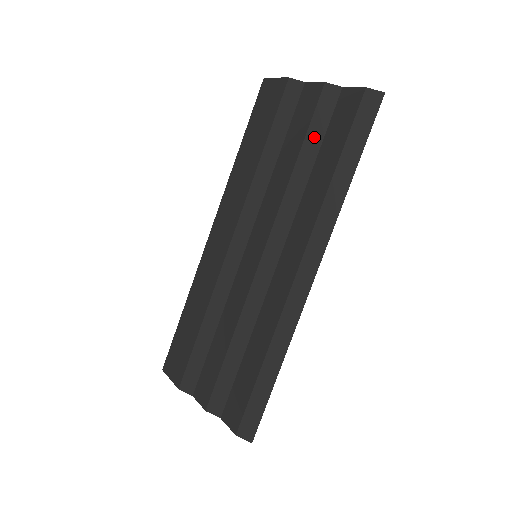
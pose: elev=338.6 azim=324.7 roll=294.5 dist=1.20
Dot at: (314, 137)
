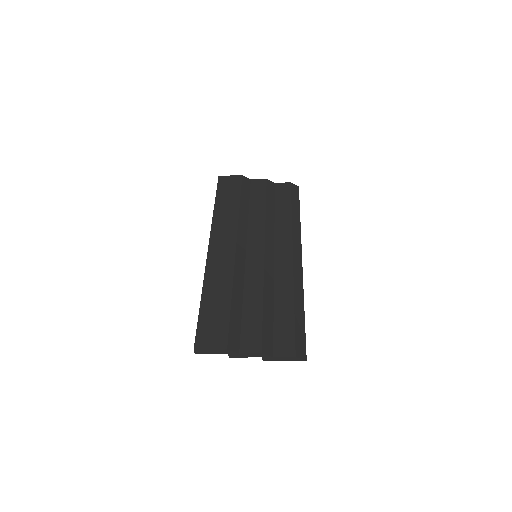
Dot at: (270, 200)
